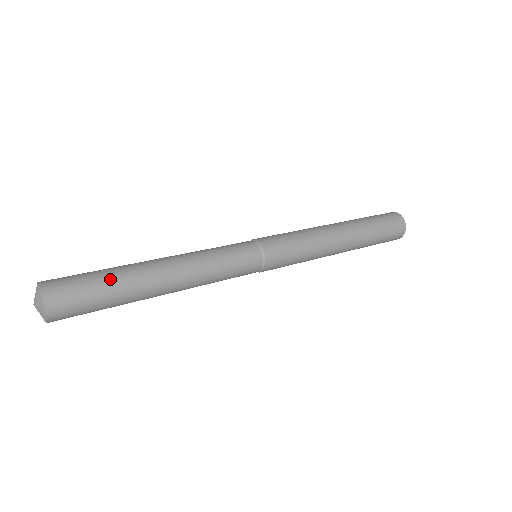
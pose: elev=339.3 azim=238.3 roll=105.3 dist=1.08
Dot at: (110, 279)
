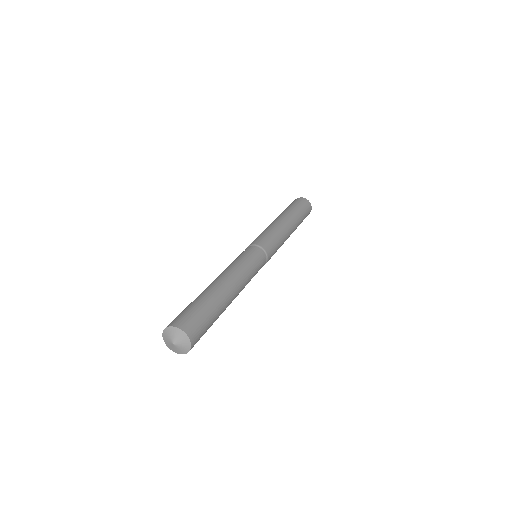
Dot at: (198, 300)
